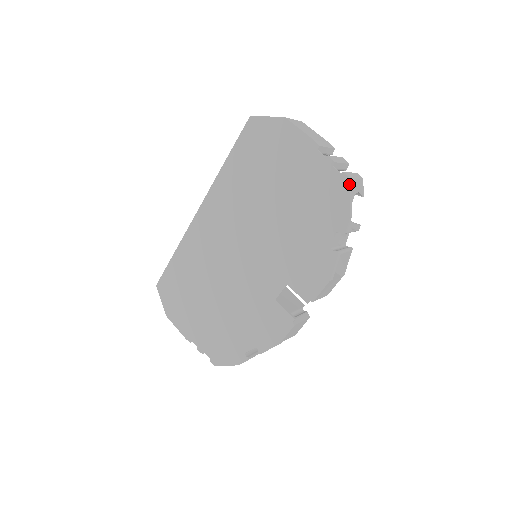
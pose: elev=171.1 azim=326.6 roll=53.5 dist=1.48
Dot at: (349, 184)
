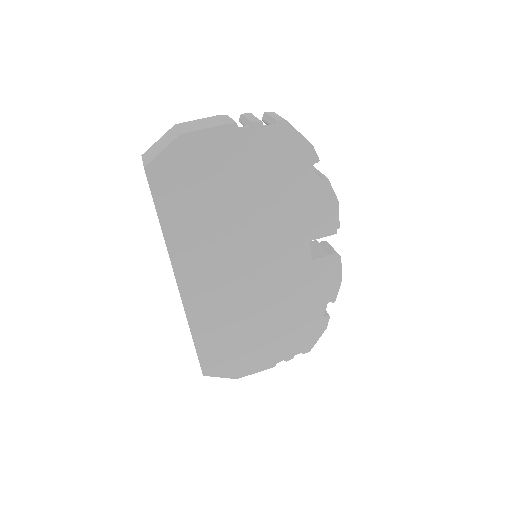
Dot at: (290, 124)
